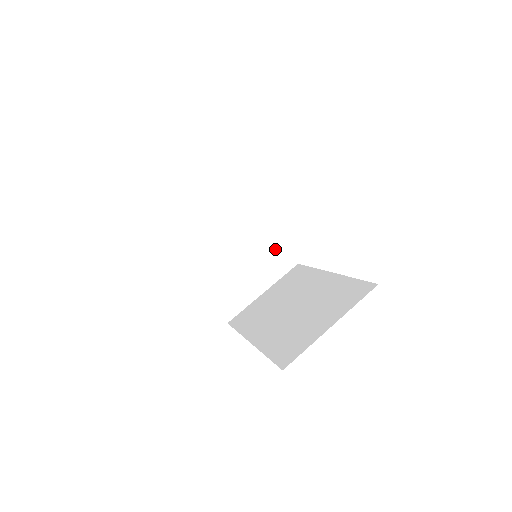
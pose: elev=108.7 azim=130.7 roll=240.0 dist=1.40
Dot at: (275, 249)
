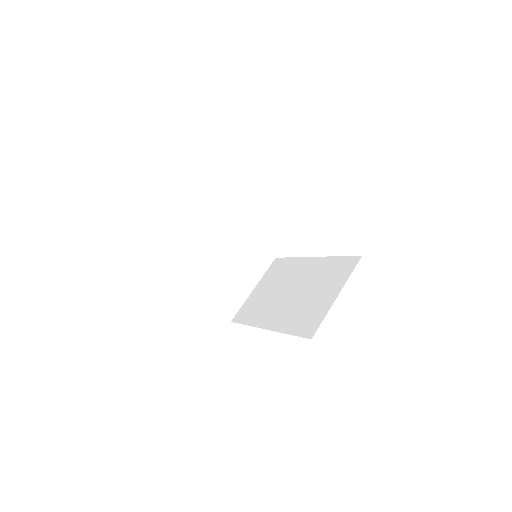
Dot at: (255, 249)
